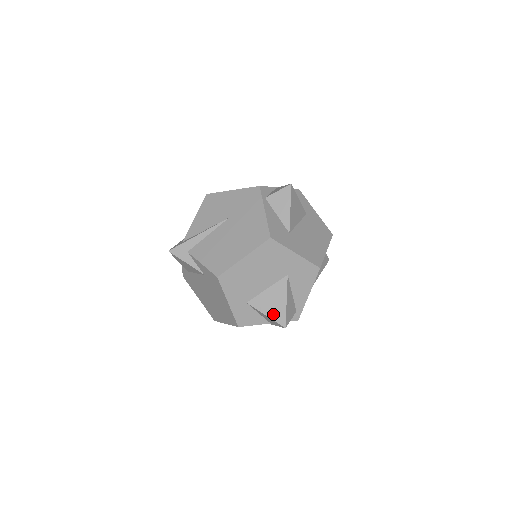
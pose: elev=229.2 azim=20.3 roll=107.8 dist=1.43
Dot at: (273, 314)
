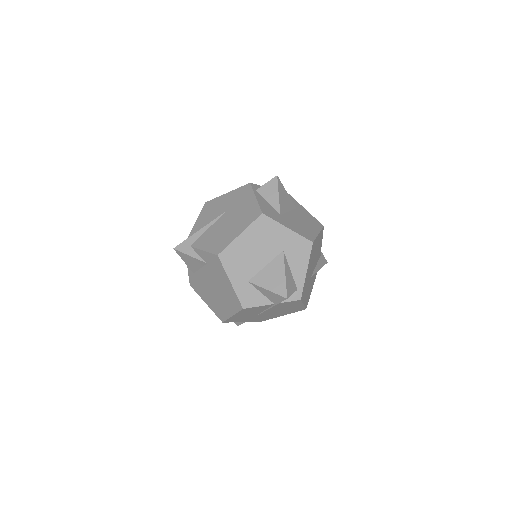
Dot at: (274, 287)
